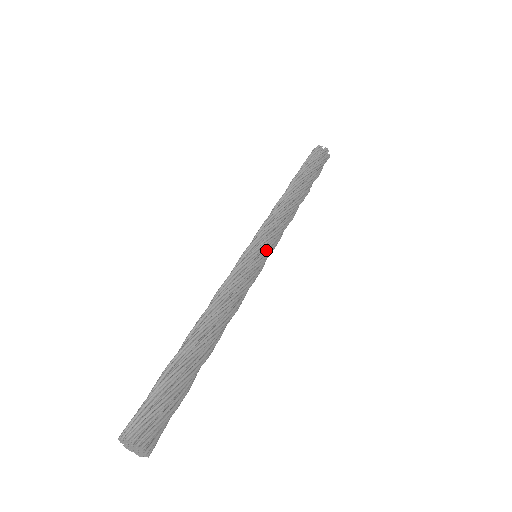
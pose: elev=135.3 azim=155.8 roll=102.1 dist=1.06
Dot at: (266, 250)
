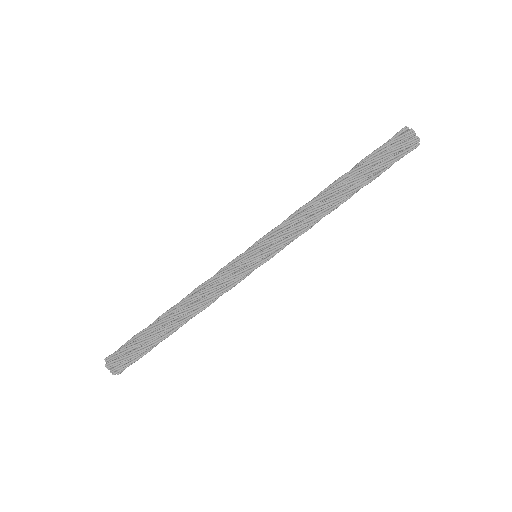
Dot at: (266, 257)
